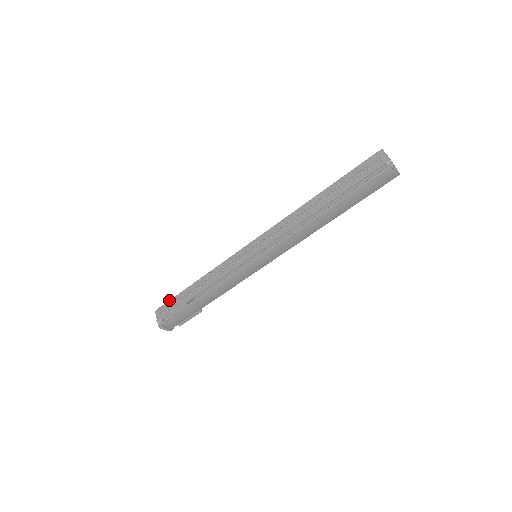
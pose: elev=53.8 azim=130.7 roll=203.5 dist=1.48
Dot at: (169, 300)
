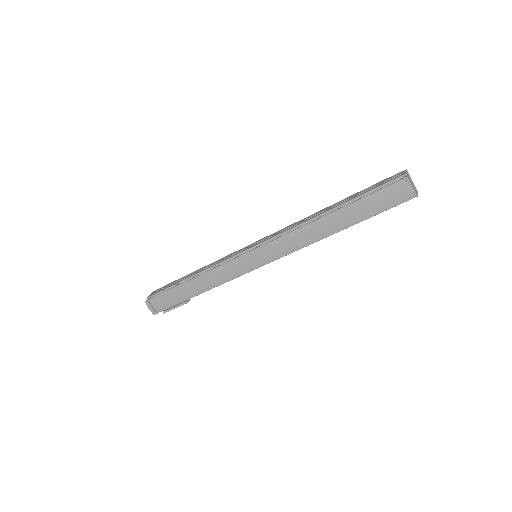
Dot at: (169, 283)
